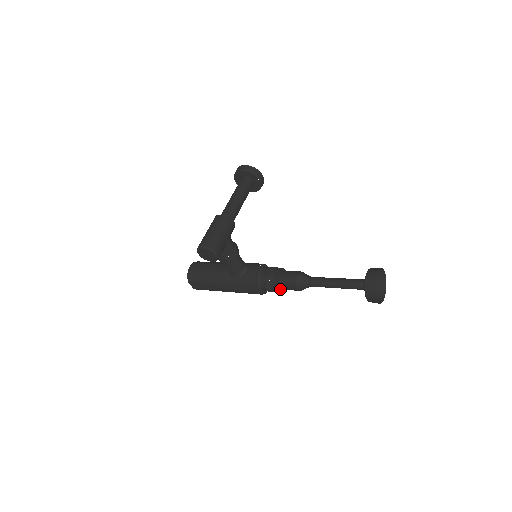
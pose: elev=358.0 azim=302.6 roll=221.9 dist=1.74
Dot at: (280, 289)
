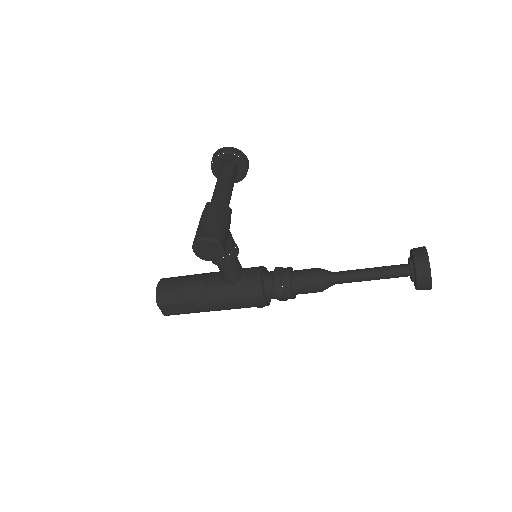
Dot at: (293, 294)
